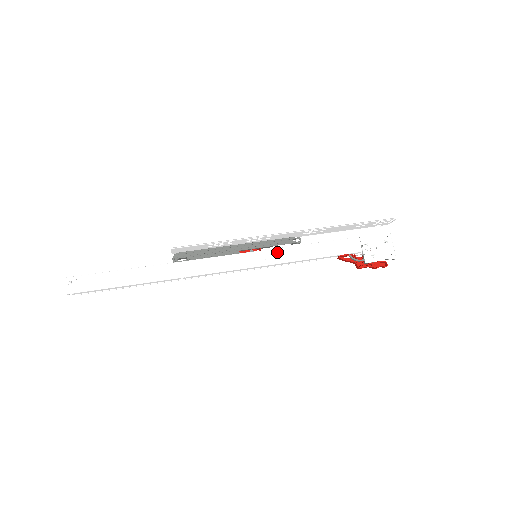
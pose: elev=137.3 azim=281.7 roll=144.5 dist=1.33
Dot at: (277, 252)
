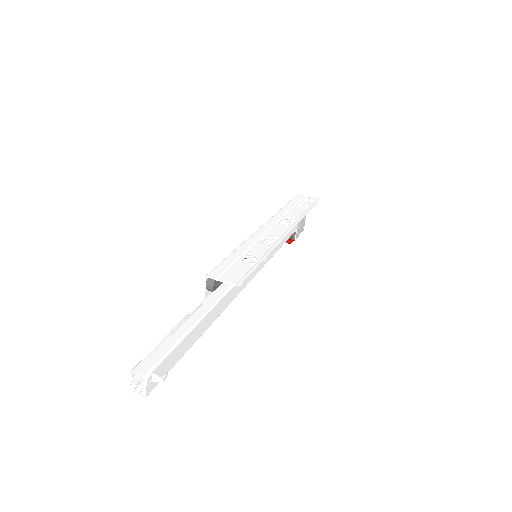
Dot at: occluded
